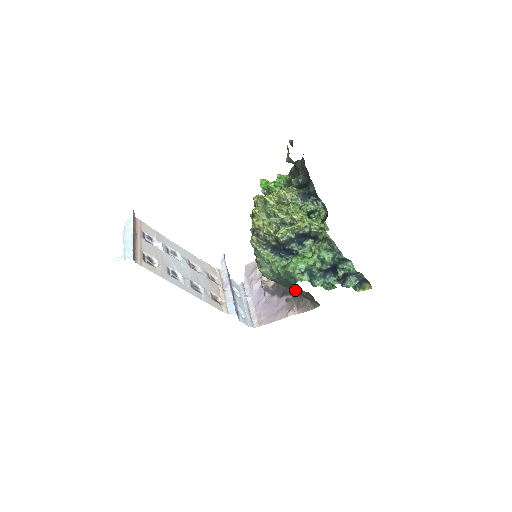
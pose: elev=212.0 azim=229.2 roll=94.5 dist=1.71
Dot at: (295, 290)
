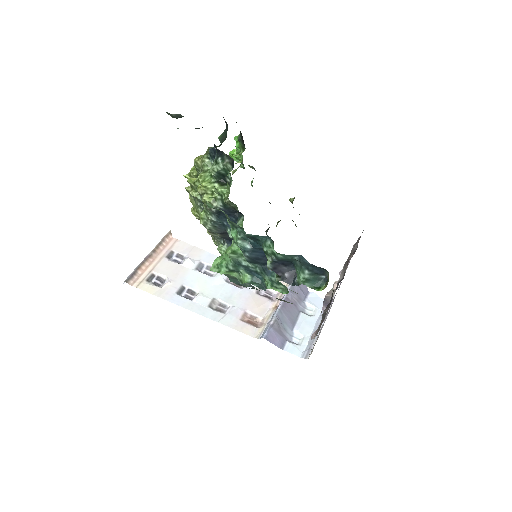
Dot at: occluded
